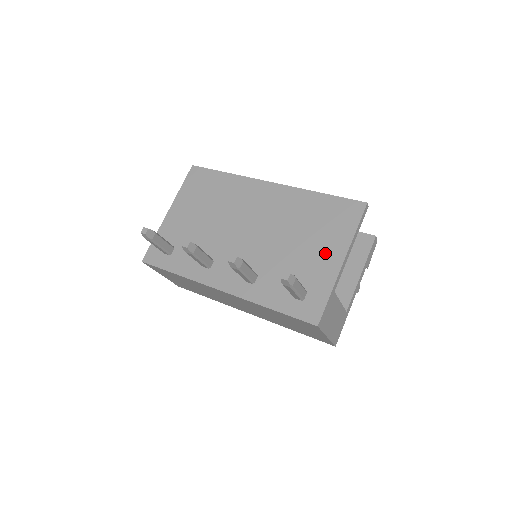
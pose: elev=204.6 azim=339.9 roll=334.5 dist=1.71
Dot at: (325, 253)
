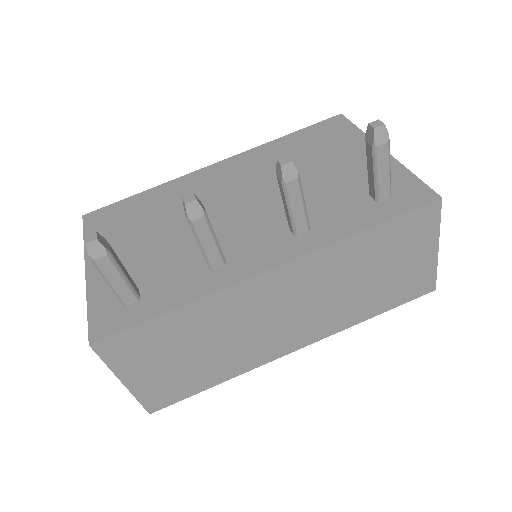
Dot at: (355, 157)
